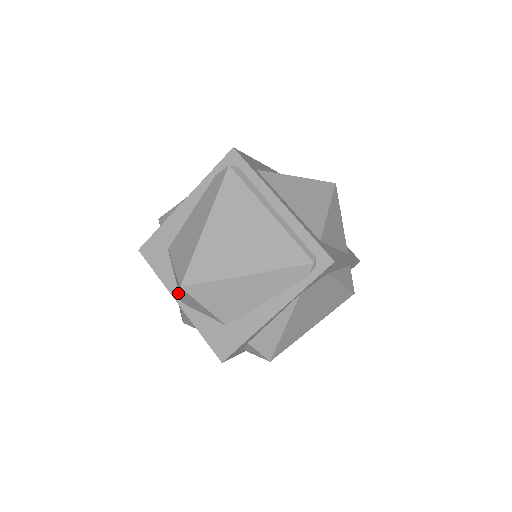
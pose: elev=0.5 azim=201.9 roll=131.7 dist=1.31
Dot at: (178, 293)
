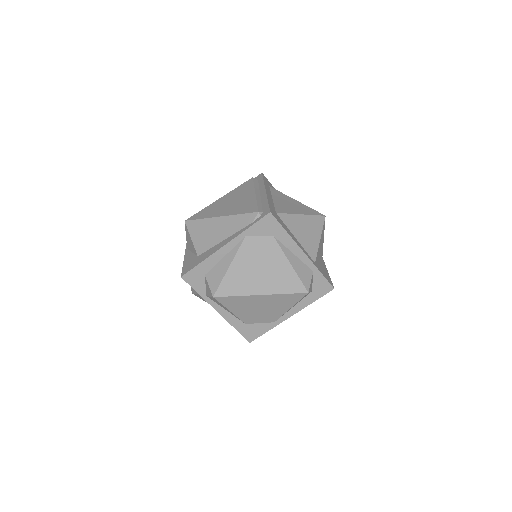
Dot at: occluded
